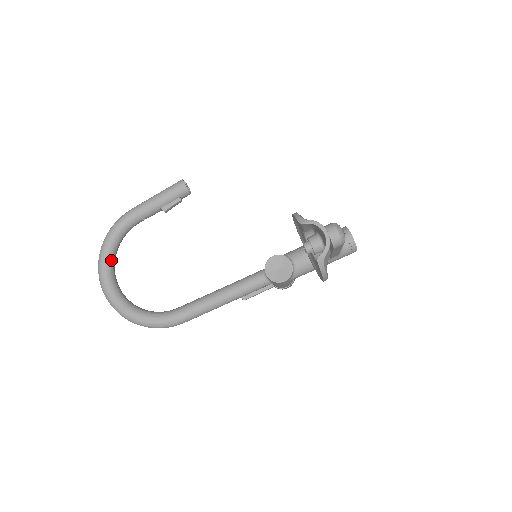
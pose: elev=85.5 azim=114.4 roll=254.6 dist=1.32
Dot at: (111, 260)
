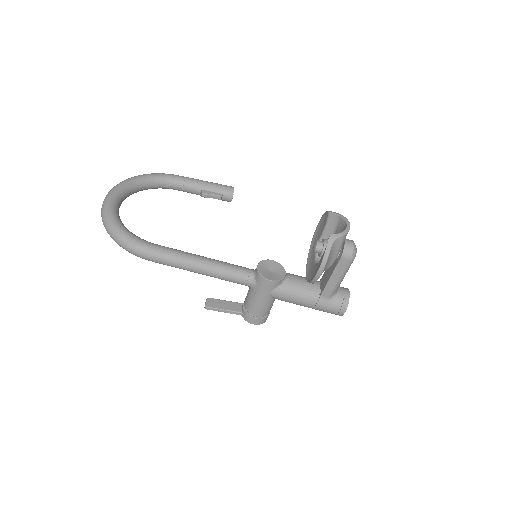
Dot at: (133, 187)
